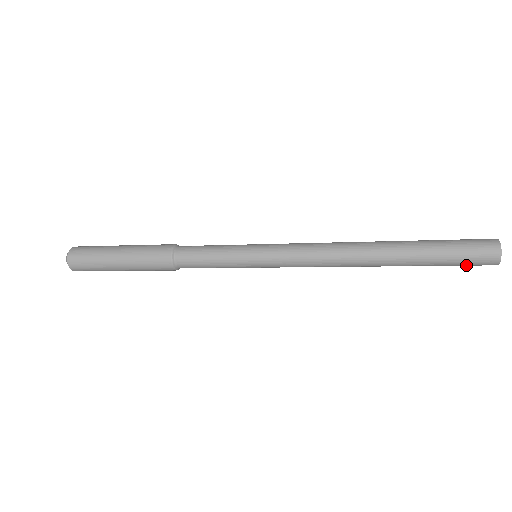
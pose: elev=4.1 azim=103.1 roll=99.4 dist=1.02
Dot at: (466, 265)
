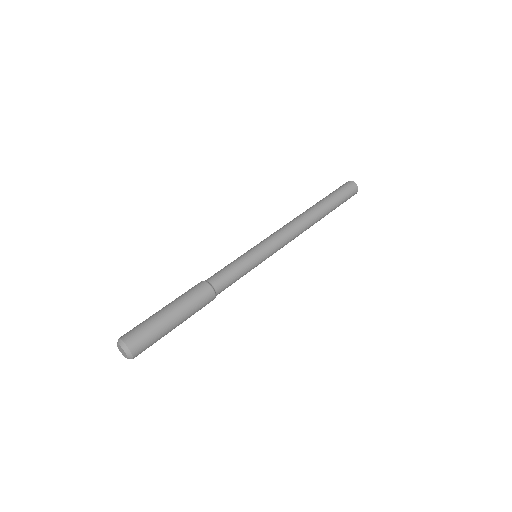
Dot at: occluded
